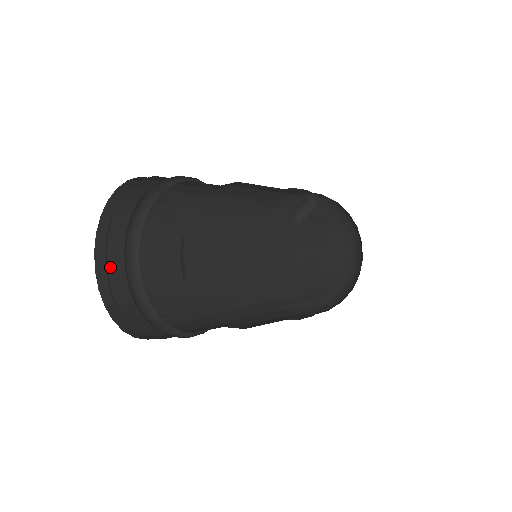
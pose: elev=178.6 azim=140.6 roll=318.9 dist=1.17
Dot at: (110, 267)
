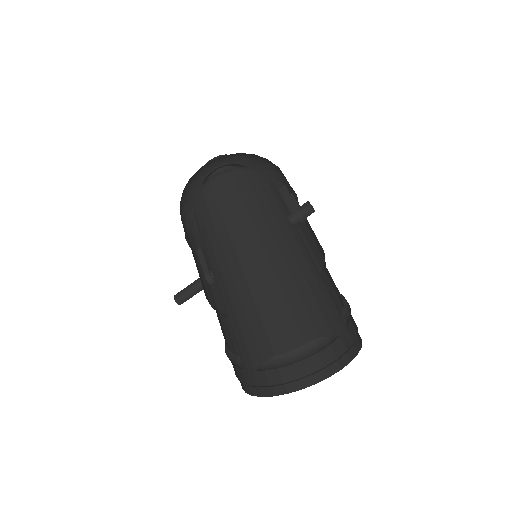
Dot at: occluded
